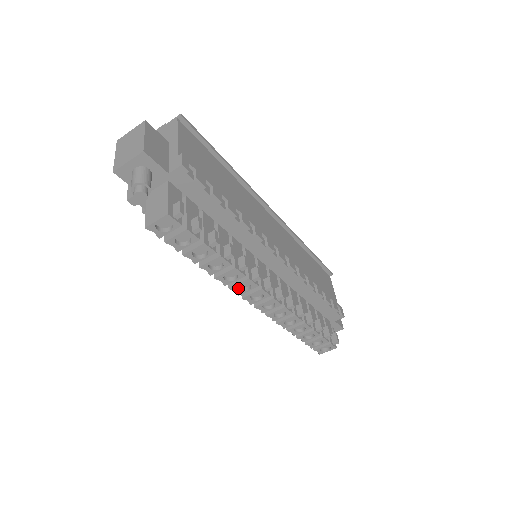
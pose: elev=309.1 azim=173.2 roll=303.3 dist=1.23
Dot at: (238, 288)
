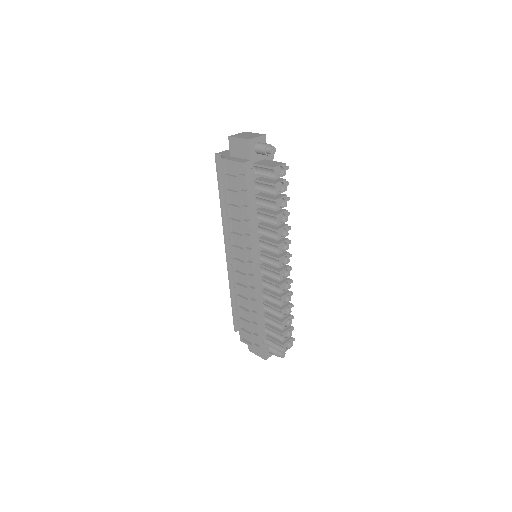
Dot at: (280, 248)
